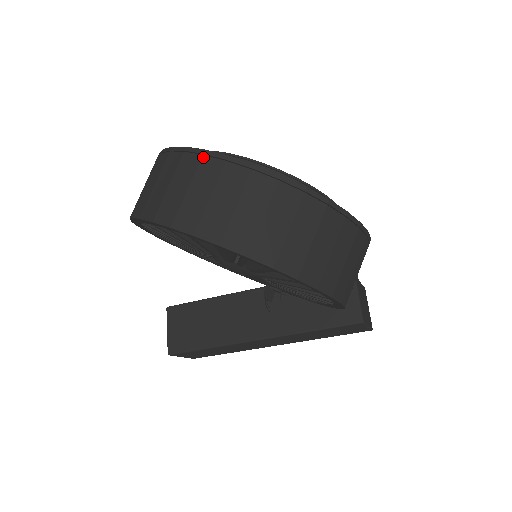
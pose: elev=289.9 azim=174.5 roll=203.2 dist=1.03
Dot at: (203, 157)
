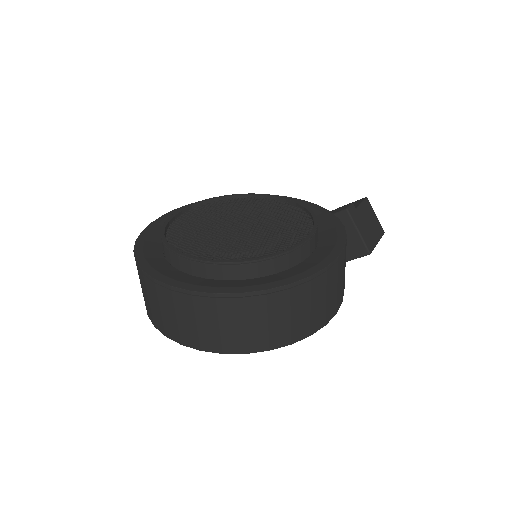
Dot at: (172, 292)
